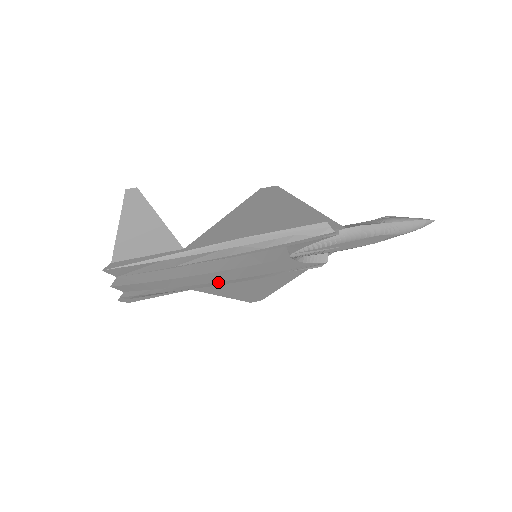
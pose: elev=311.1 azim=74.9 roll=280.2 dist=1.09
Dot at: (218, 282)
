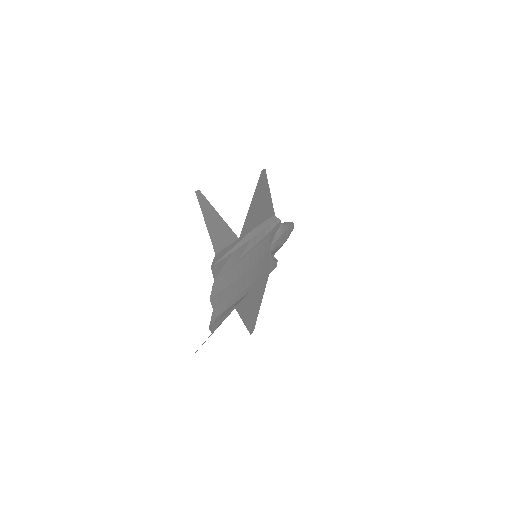
Dot at: (250, 286)
